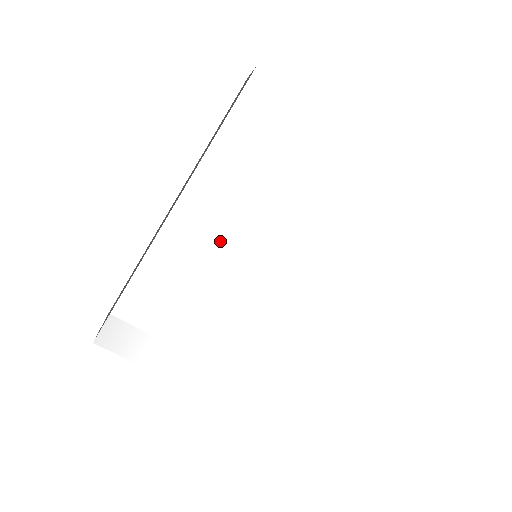
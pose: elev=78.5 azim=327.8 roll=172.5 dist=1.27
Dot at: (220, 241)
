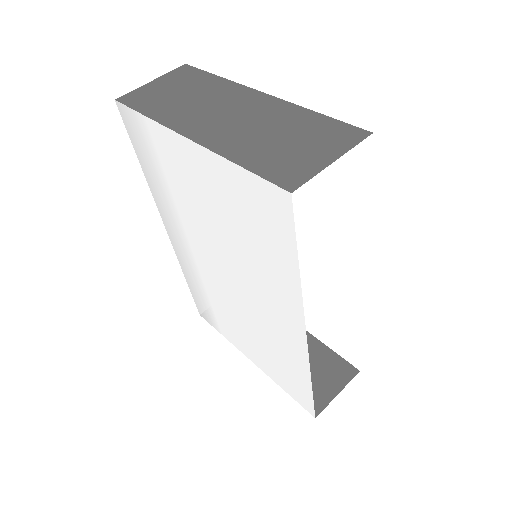
Dot at: (197, 254)
